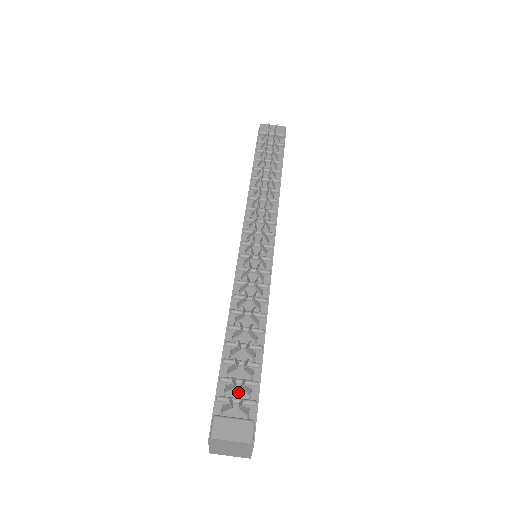
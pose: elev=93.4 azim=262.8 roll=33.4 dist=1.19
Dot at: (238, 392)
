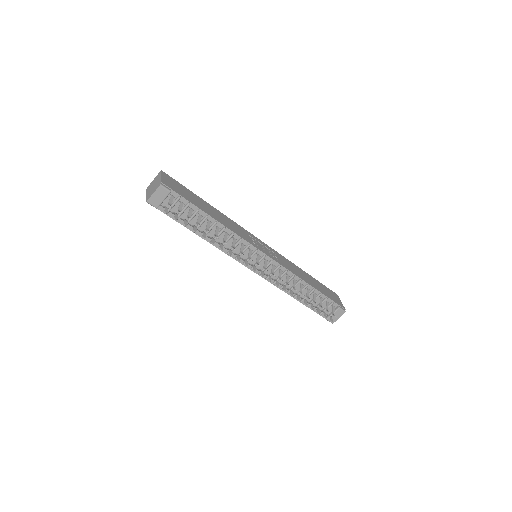
Dot at: (324, 306)
